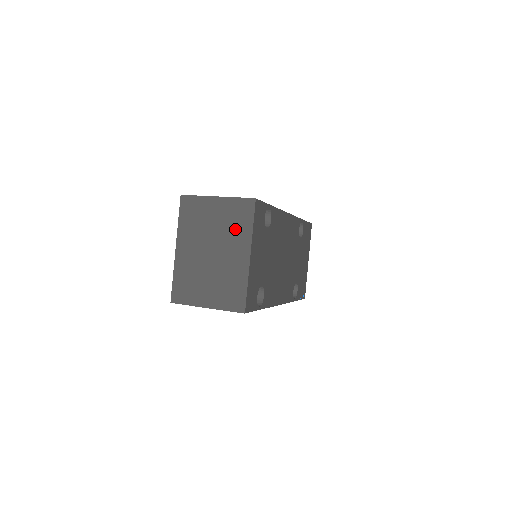
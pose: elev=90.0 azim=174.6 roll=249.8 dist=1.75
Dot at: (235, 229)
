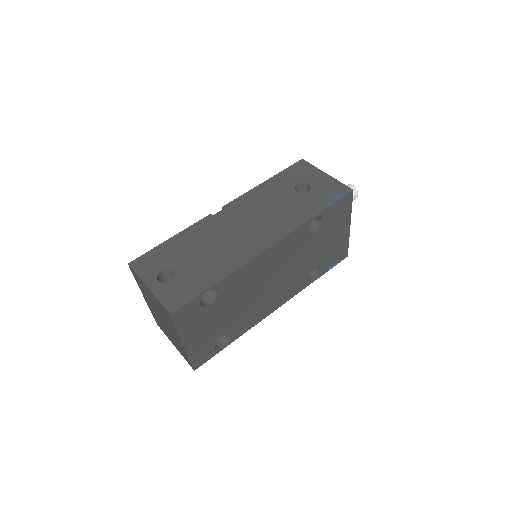
Dot at: (167, 320)
